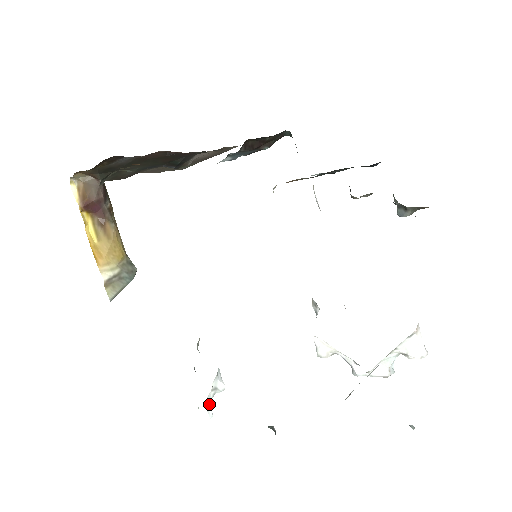
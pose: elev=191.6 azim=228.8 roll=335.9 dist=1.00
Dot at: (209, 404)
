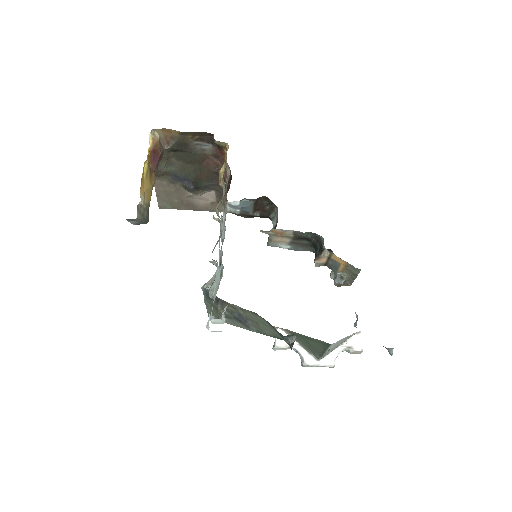
Dot at: occluded
